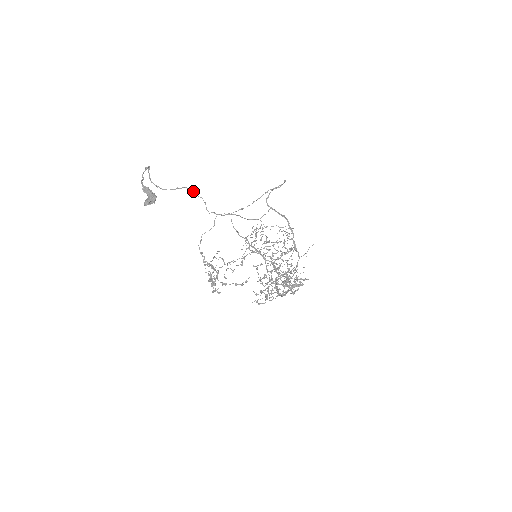
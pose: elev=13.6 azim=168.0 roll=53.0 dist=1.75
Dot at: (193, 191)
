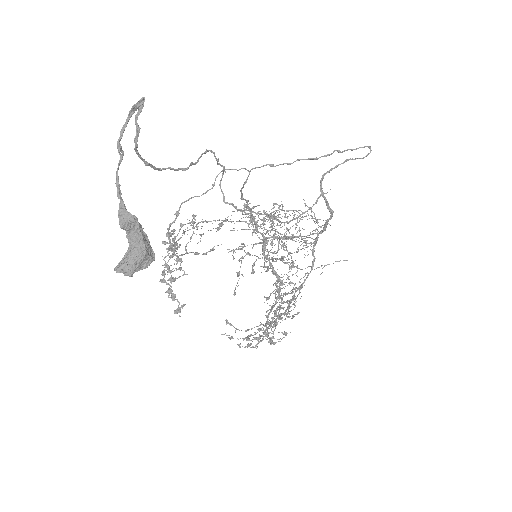
Dot at: (216, 158)
